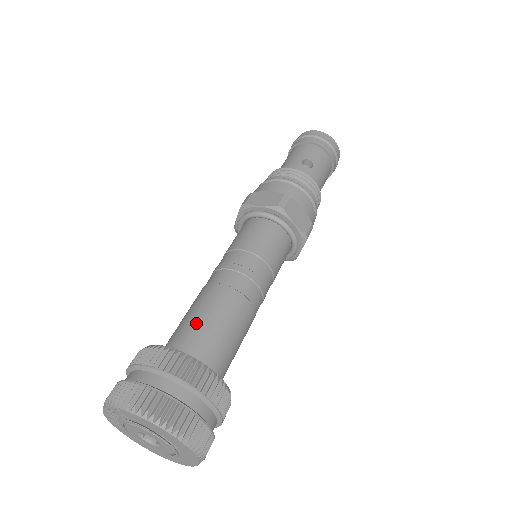
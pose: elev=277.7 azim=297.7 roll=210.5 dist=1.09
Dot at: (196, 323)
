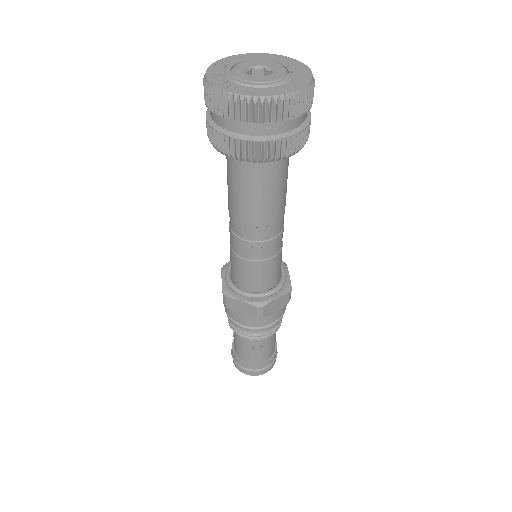
Dot at: occluded
